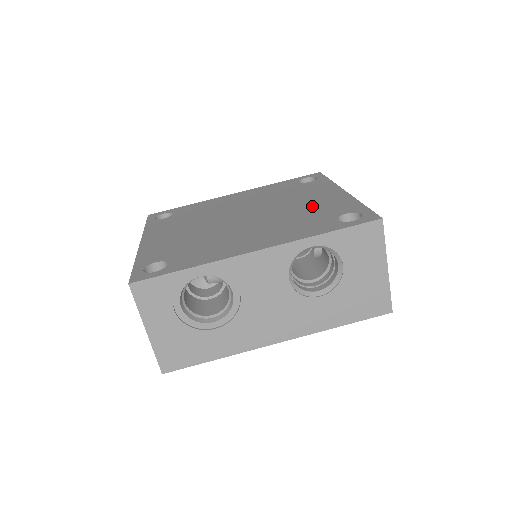
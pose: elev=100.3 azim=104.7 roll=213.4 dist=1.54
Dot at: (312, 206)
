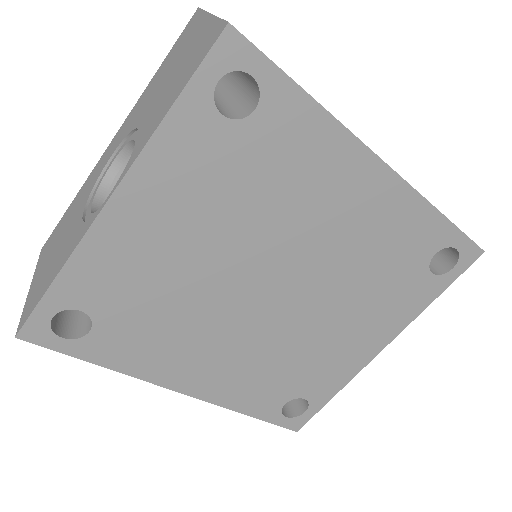
Dot at: (323, 353)
